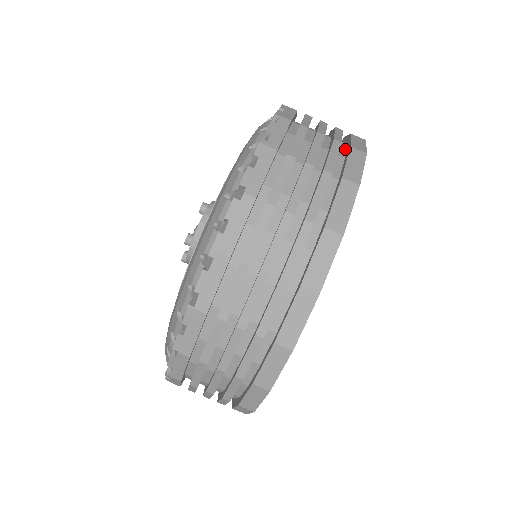
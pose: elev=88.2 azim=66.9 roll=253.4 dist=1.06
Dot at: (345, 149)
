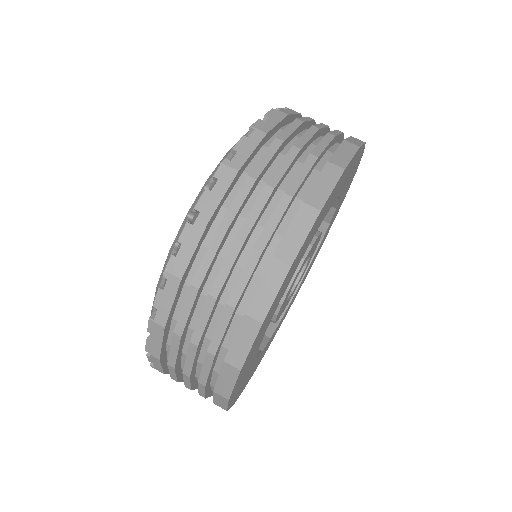
Dot at: occluded
